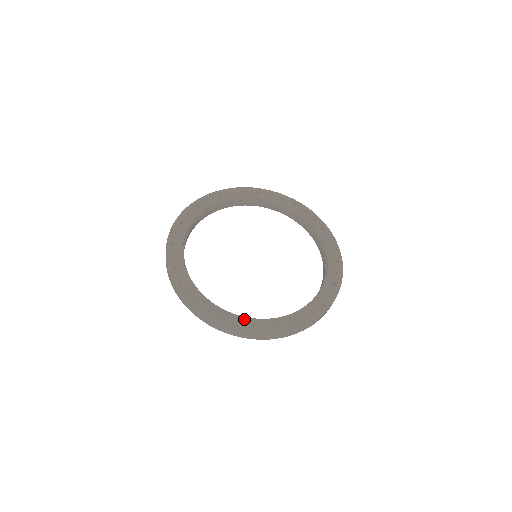
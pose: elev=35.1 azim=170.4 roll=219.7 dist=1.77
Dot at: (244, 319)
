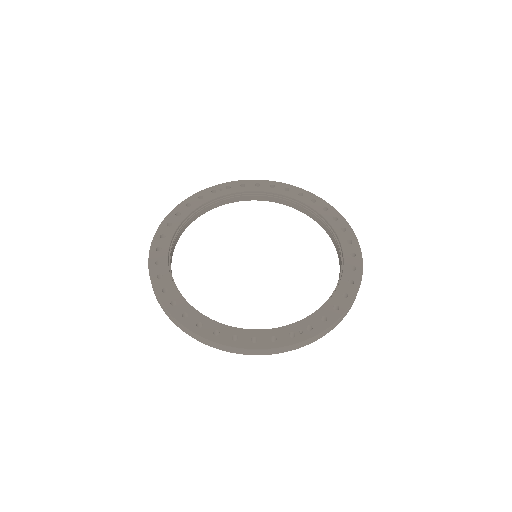
Dot at: (222, 327)
